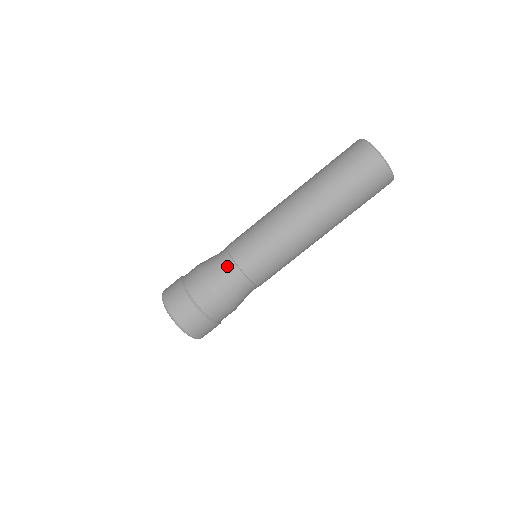
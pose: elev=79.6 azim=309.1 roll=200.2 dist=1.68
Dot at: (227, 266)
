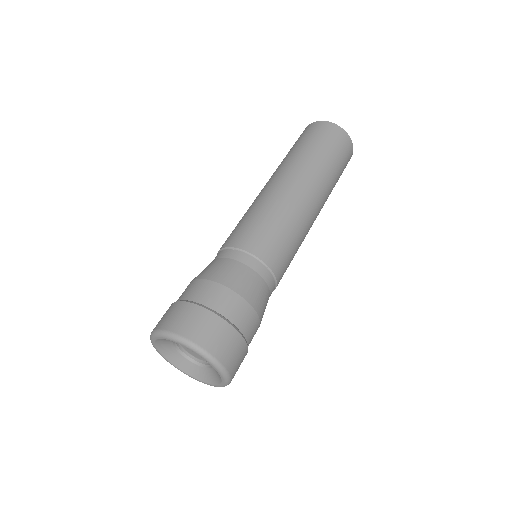
Dot at: (241, 261)
